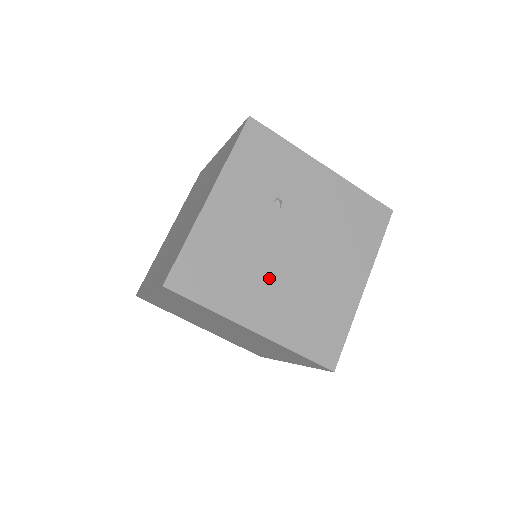
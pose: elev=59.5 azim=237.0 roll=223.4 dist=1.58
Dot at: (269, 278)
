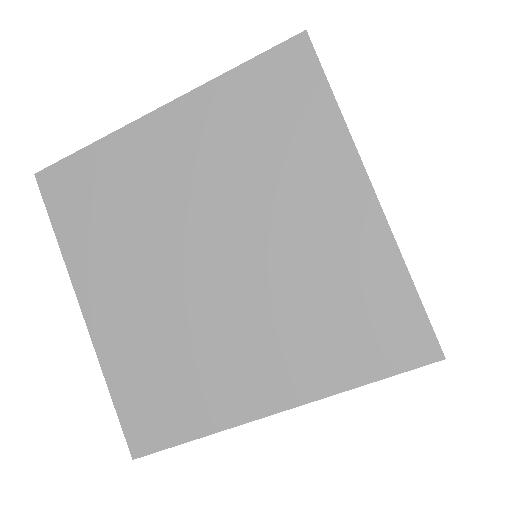
Dot at: occluded
